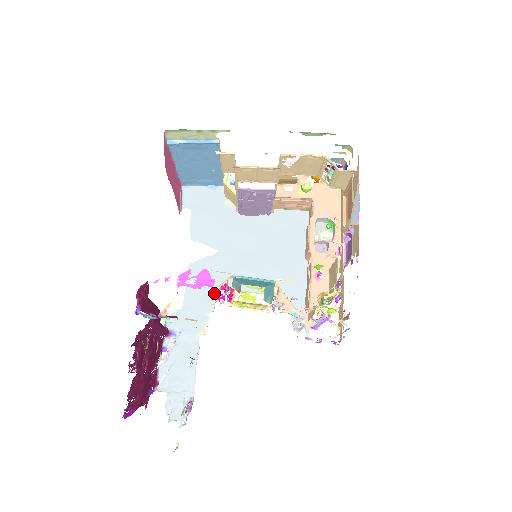
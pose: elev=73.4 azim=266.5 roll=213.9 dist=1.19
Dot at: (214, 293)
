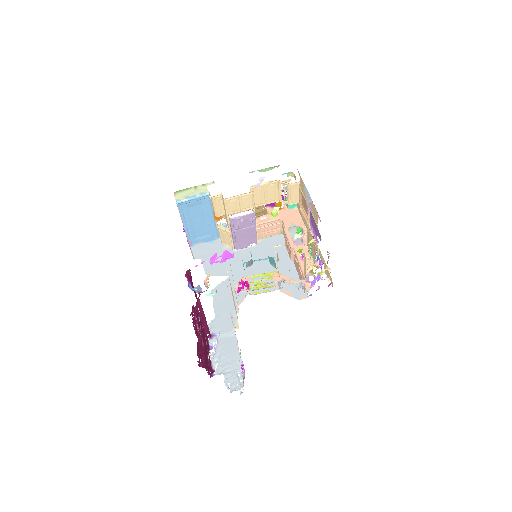
Dot at: (235, 302)
